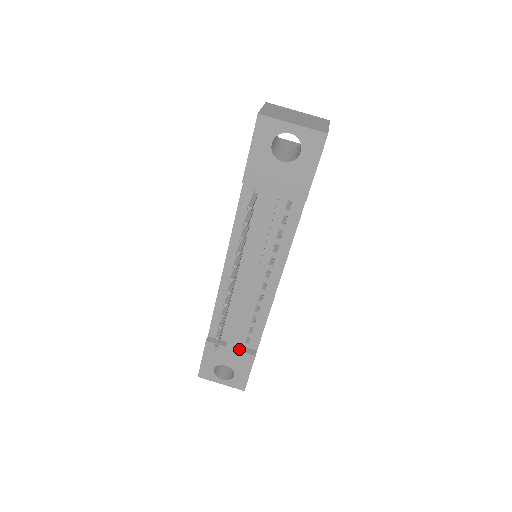
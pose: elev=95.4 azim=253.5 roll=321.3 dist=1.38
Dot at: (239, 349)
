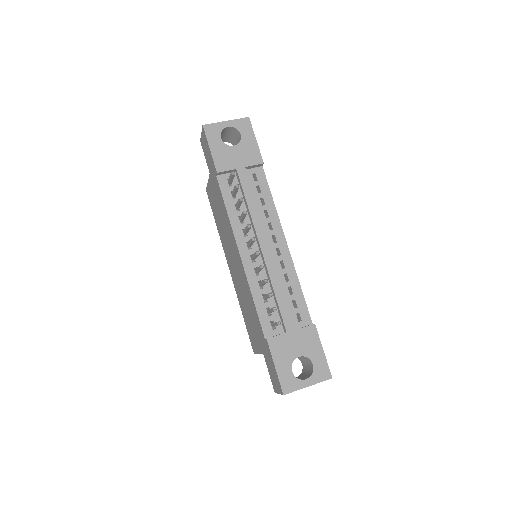
Dot at: (298, 329)
